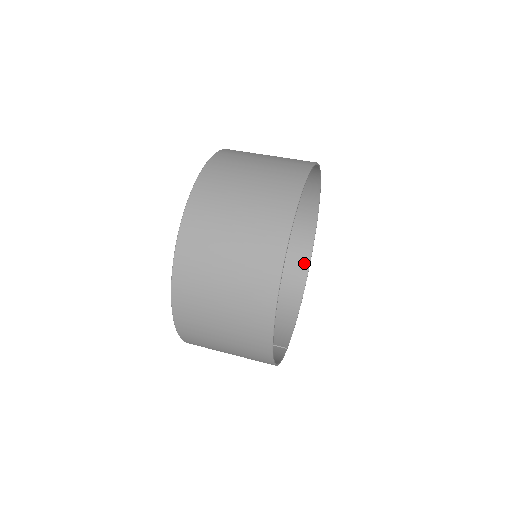
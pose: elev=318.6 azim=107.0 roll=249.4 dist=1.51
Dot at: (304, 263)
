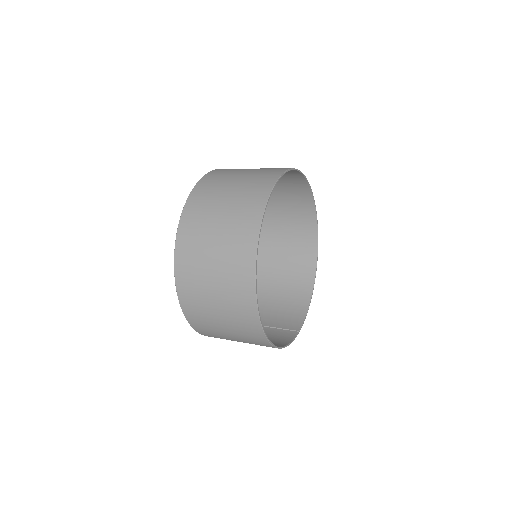
Dot at: (312, 252)
